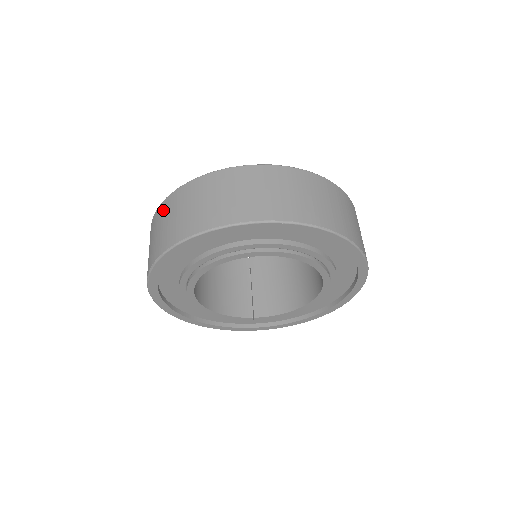
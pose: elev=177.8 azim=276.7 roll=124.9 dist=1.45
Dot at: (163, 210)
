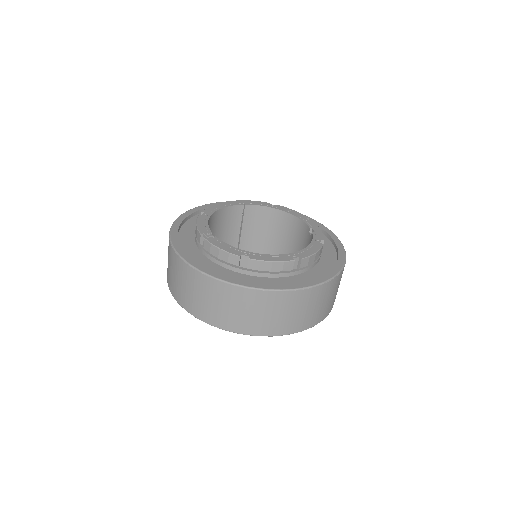
Dot at: (197, 281)
